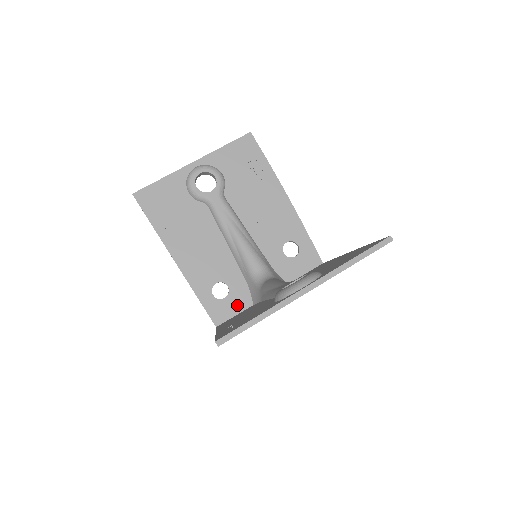
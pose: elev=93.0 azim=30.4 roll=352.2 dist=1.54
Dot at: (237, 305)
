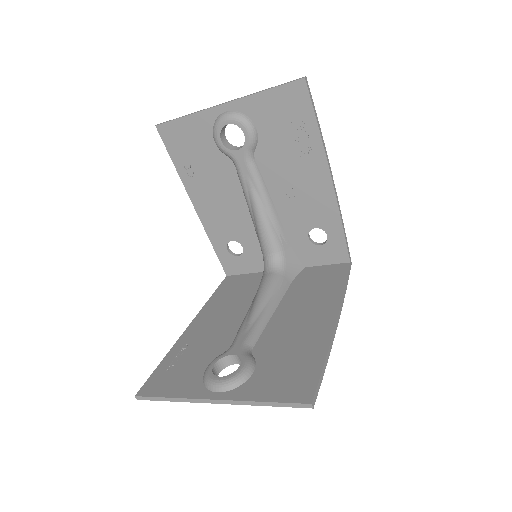
Dot at: (249, 266)
